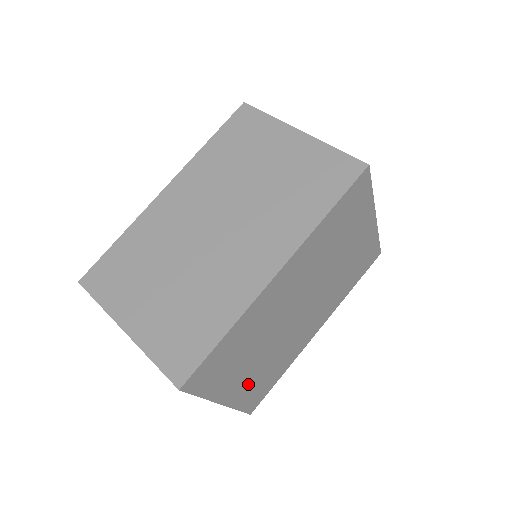
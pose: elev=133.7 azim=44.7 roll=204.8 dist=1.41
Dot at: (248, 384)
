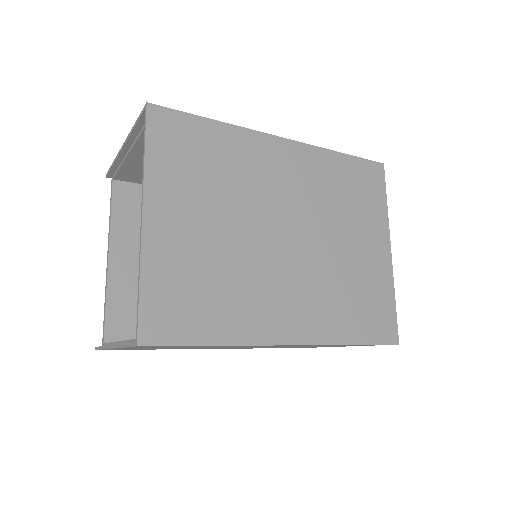
Dot at: (180, 251)
